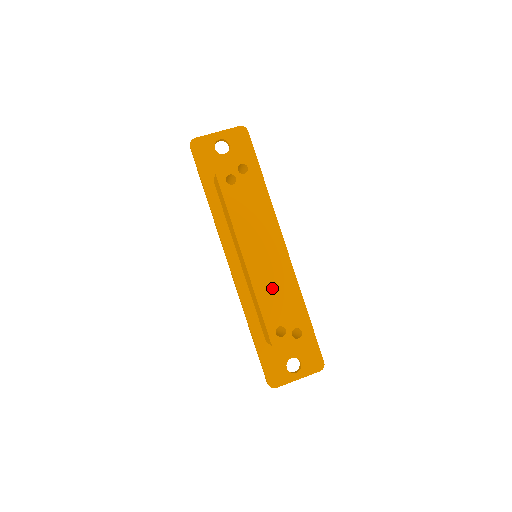
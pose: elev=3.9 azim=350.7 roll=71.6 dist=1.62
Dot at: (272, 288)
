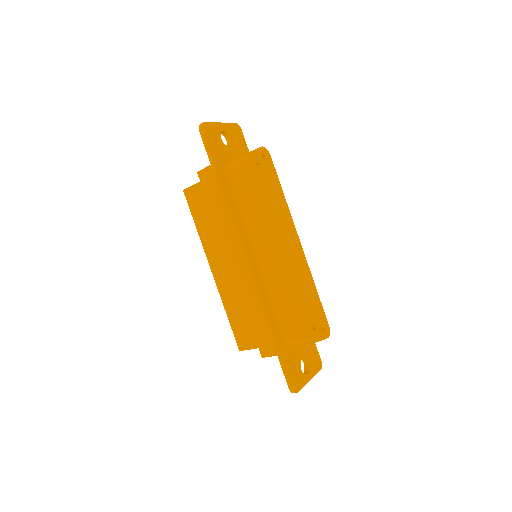
Dot at: (301, 280)
